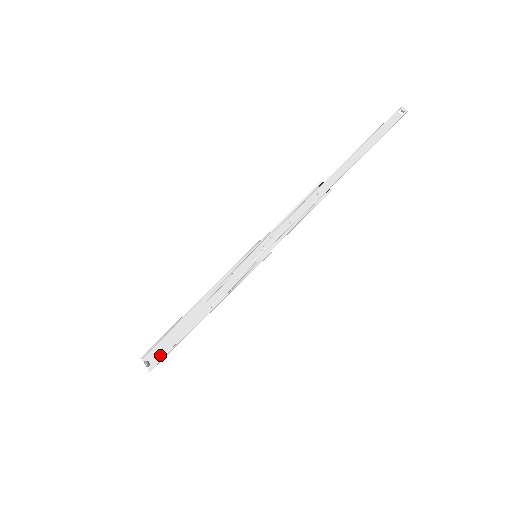
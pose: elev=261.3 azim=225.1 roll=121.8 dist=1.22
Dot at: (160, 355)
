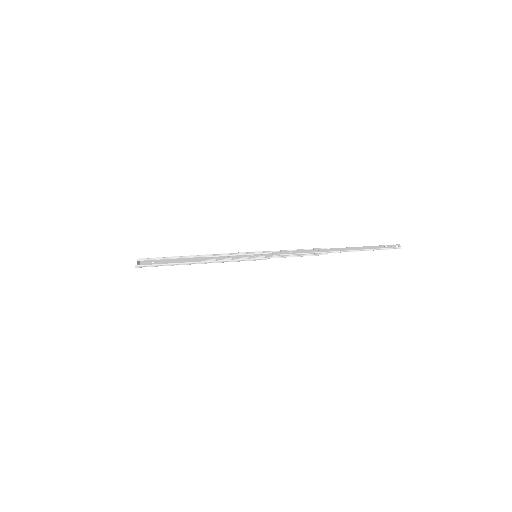
Dot at: (151, 264)
